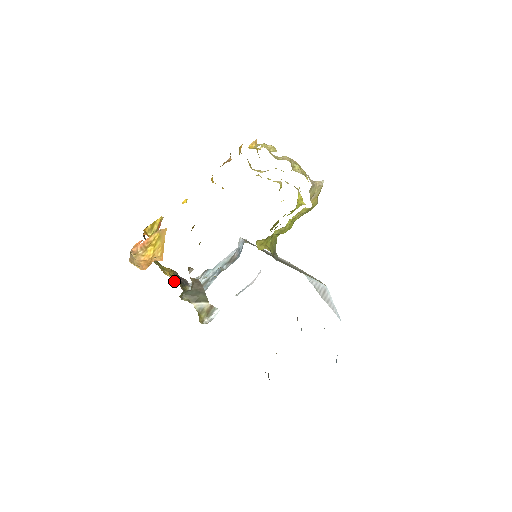
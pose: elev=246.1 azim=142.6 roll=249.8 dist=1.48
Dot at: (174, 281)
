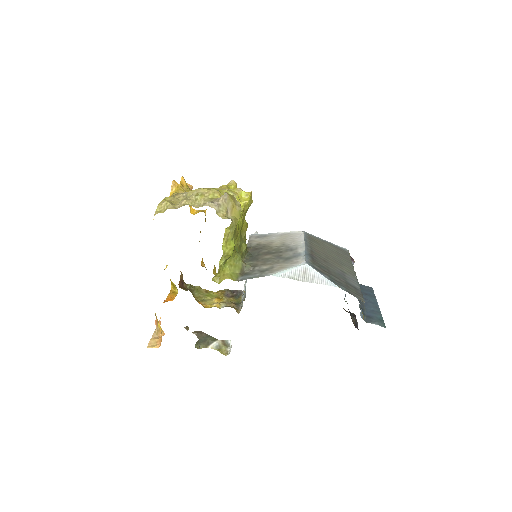
Dot at: (221, 306)
